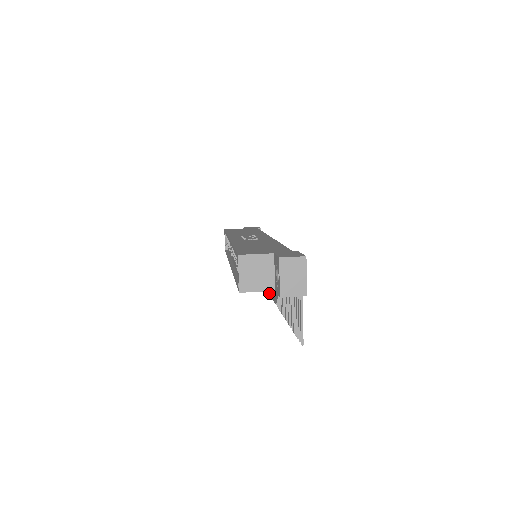
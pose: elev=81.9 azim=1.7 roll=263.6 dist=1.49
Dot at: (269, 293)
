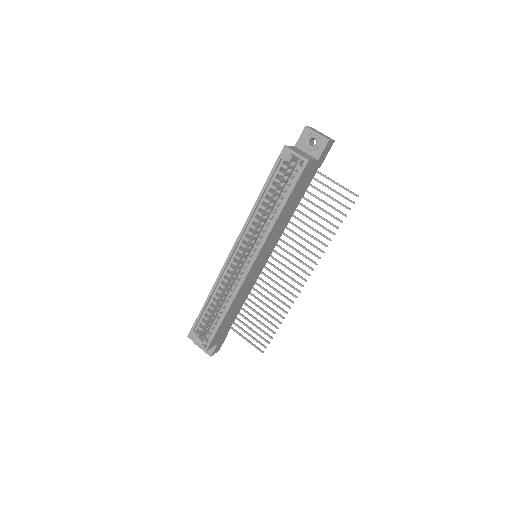
Dot at: occluded
